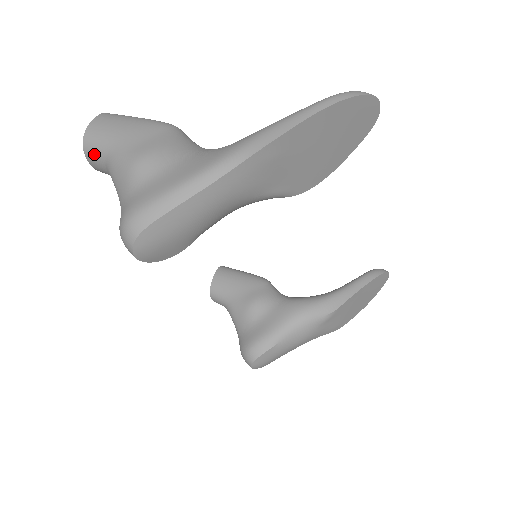
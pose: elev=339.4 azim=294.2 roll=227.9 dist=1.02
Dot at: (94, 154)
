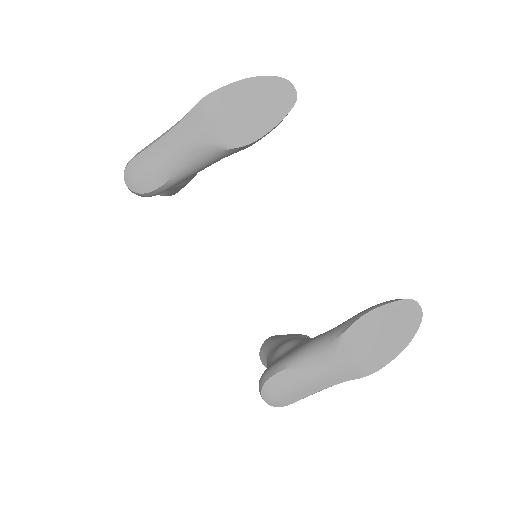
Dot at: occluded
